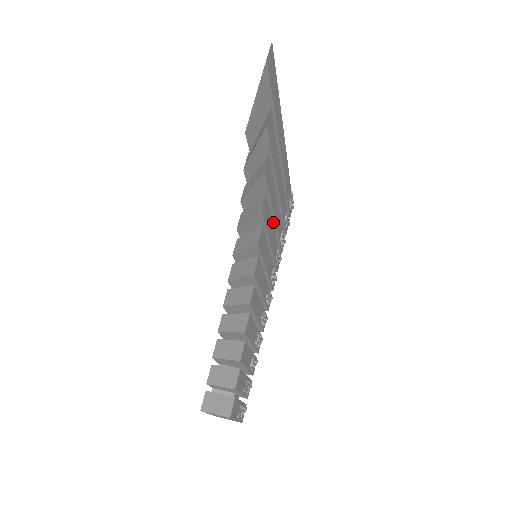
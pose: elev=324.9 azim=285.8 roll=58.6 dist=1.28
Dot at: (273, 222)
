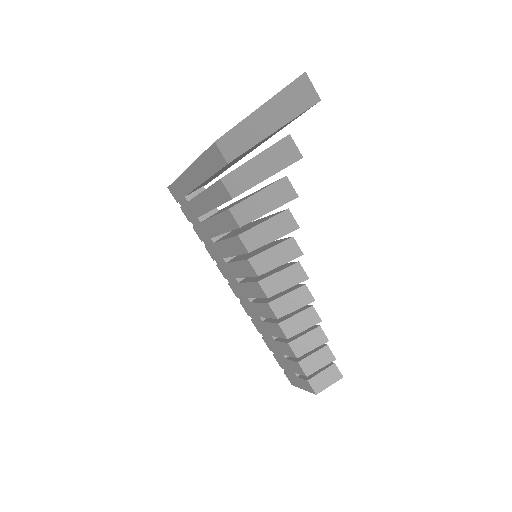
Dot at: occluded
